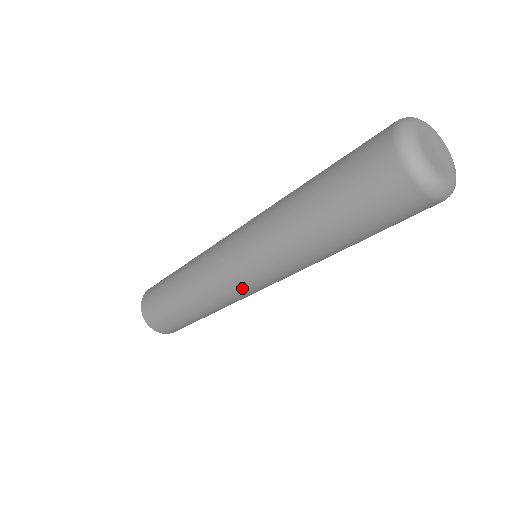
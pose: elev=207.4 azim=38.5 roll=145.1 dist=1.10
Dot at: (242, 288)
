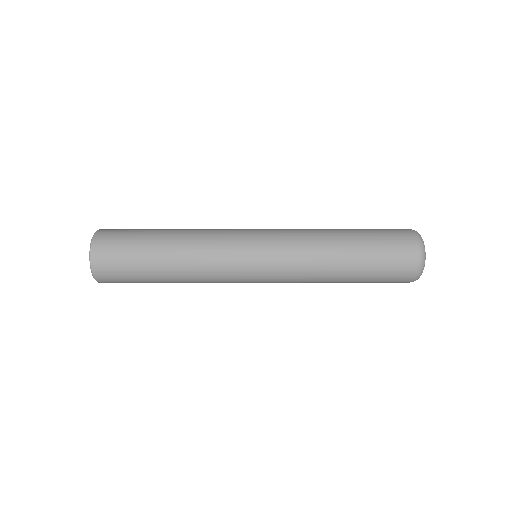
Dot at: (244, 279)
